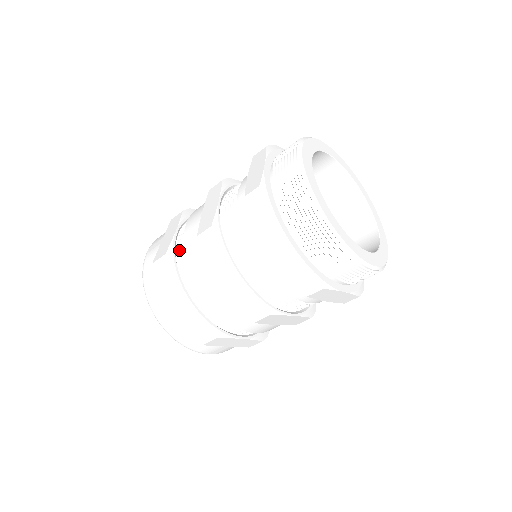
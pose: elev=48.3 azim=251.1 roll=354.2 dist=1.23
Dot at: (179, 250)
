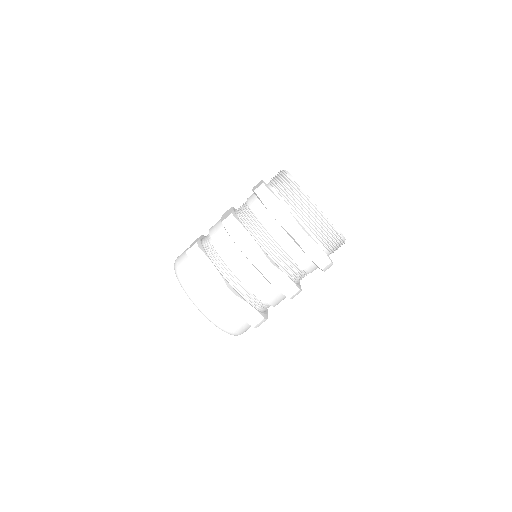
Dot at: (205, 243)
